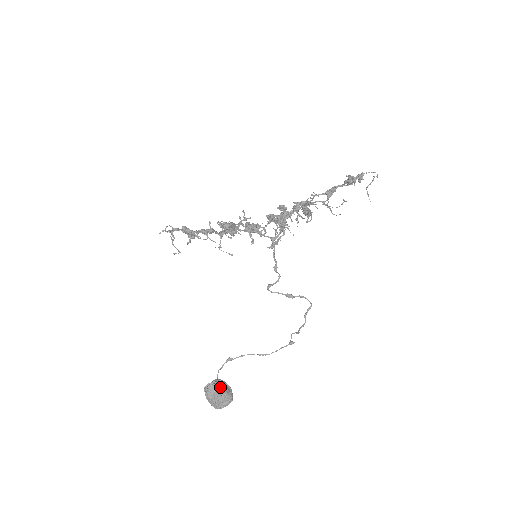
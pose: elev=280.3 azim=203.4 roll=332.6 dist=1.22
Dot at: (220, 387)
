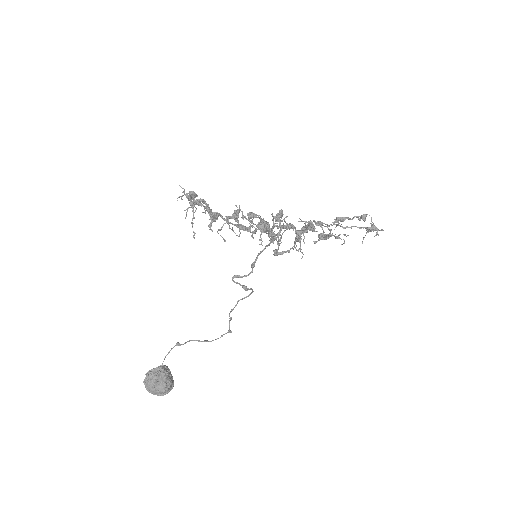
Dot at: (167, 375)
